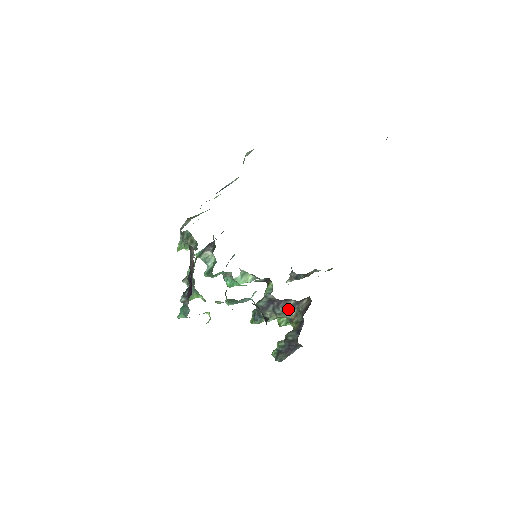
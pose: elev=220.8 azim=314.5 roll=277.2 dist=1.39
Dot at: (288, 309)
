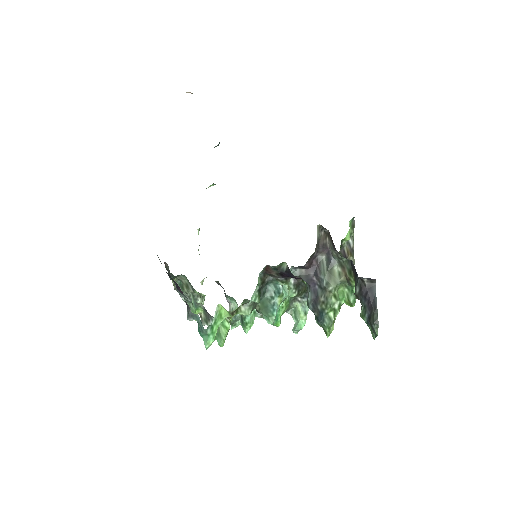
Dot at: (329, 270)
